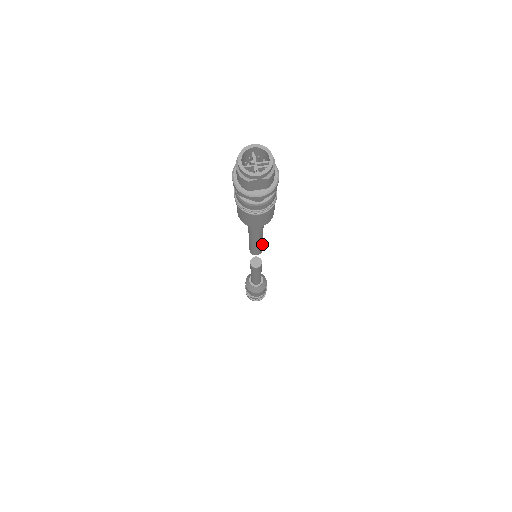
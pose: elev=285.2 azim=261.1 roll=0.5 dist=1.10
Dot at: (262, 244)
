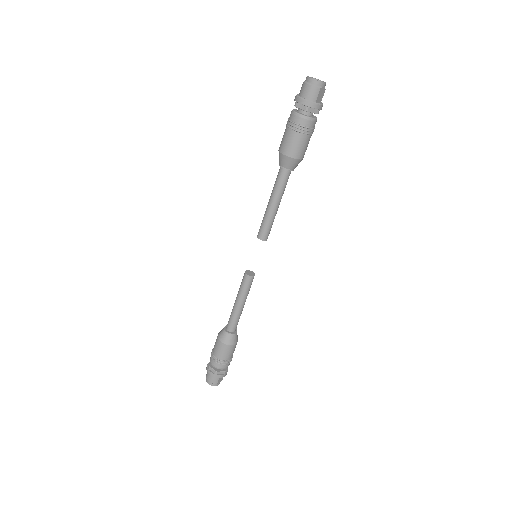
Dot at: (272, 222)
